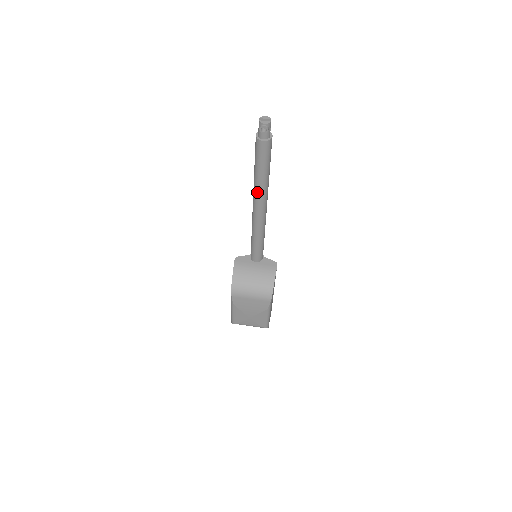
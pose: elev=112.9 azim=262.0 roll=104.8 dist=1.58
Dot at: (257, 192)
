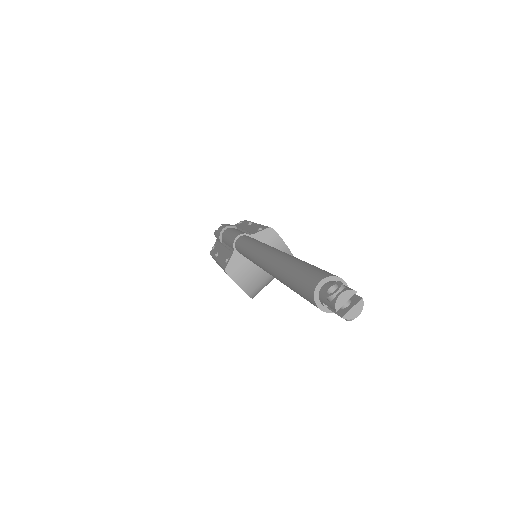
Dot at: occluded
